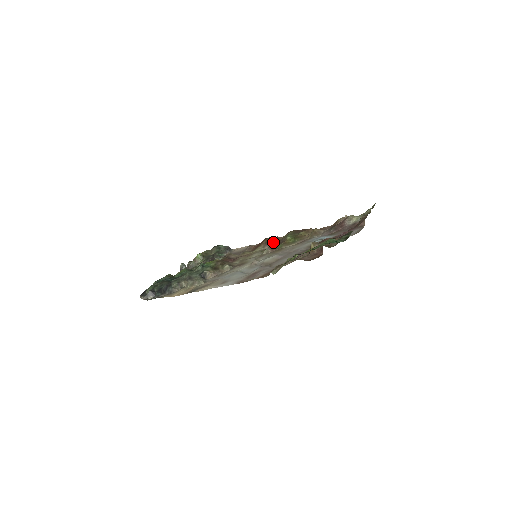
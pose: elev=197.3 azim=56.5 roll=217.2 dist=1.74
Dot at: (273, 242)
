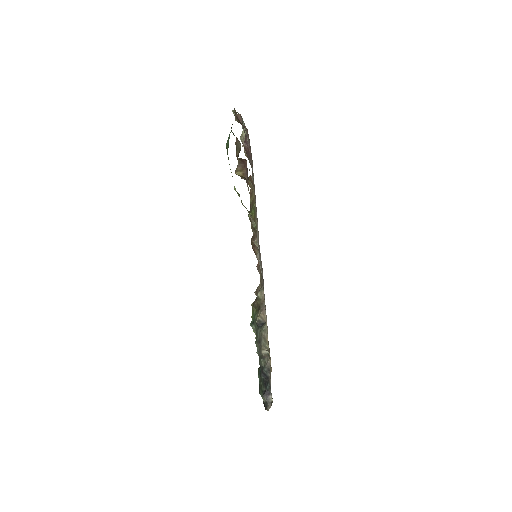
Dot at: (253, 236)
